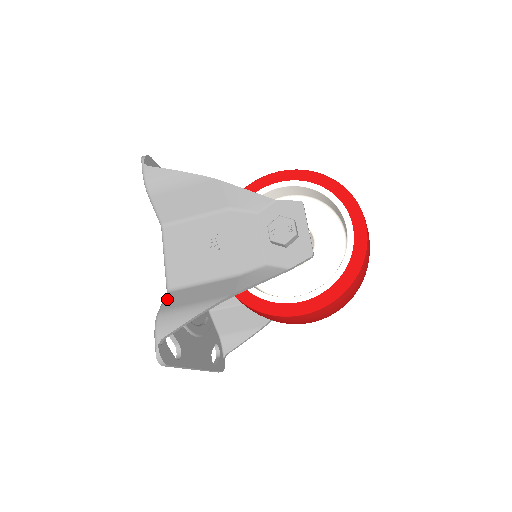
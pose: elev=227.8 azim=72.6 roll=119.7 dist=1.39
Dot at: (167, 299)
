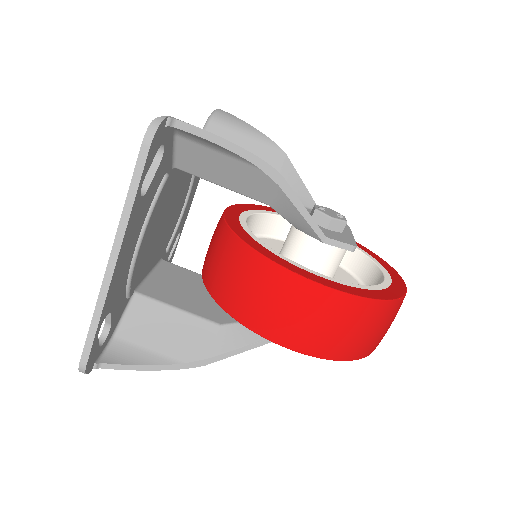
Dot at: occluded
